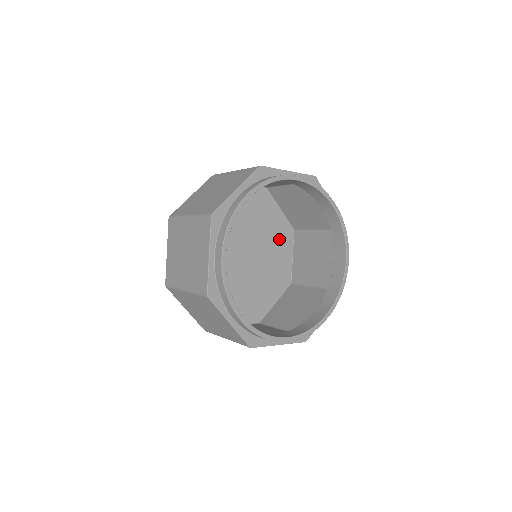
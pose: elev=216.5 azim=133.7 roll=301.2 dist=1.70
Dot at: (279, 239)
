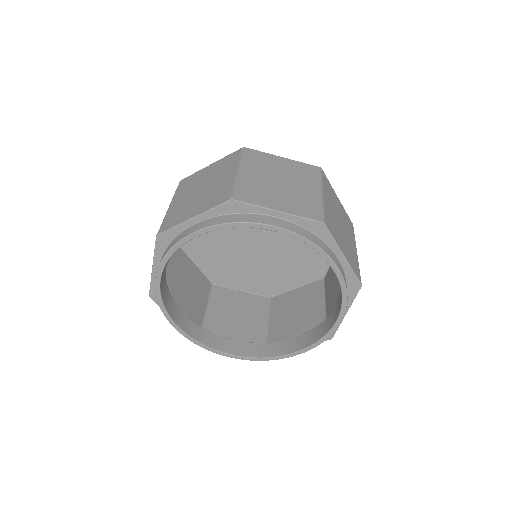
Dot at: occluded
